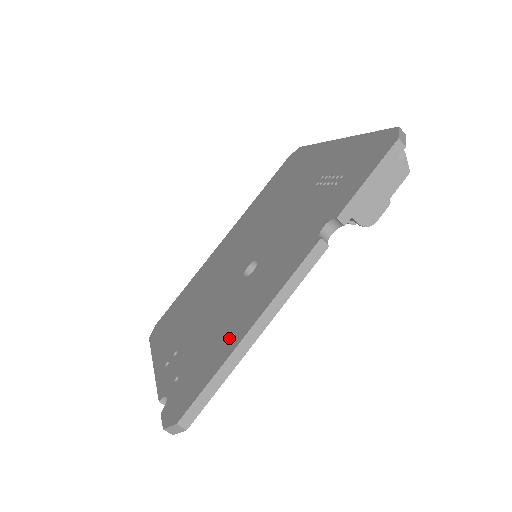
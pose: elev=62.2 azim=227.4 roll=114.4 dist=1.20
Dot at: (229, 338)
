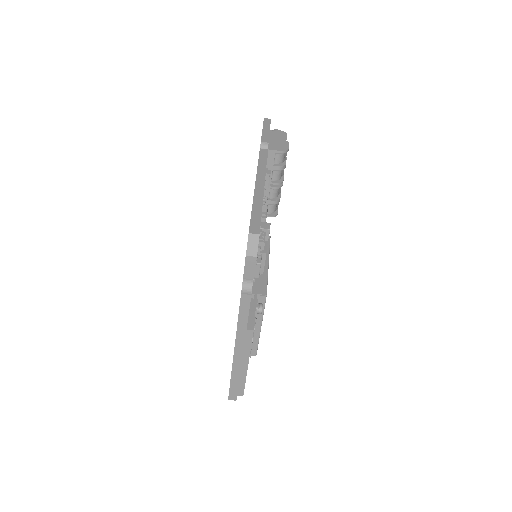
Dot at: occluded
